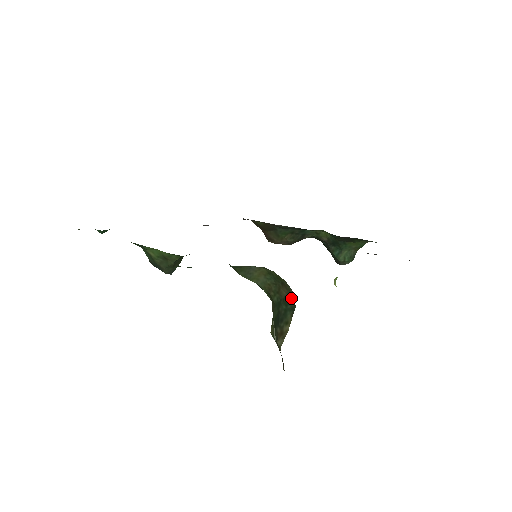
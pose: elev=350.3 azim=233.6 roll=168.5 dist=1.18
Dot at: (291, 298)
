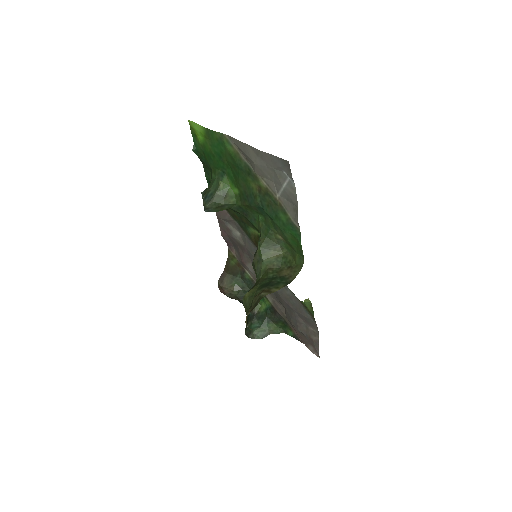
Dot at: (291, 277)
